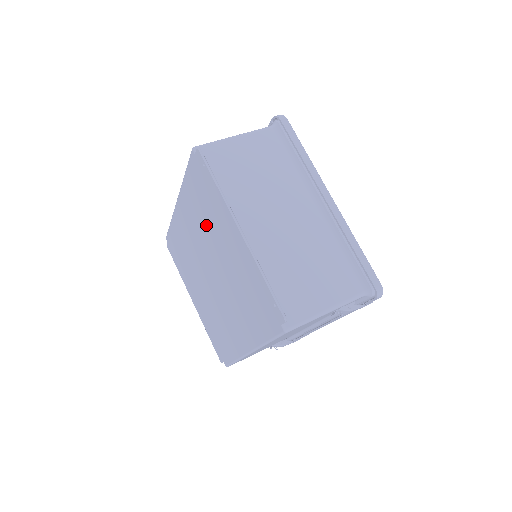
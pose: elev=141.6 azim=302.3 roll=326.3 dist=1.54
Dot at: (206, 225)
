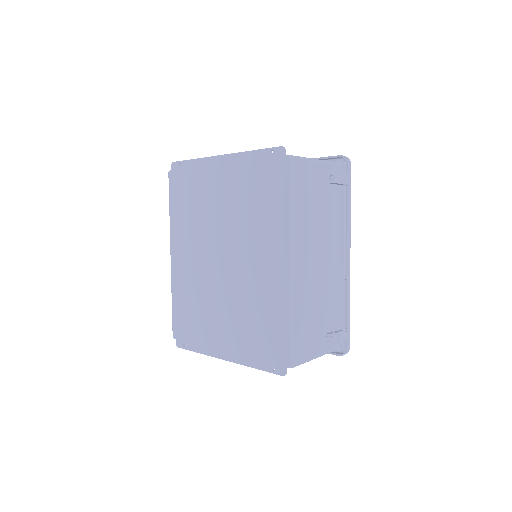
Dot at: (199, 214)
